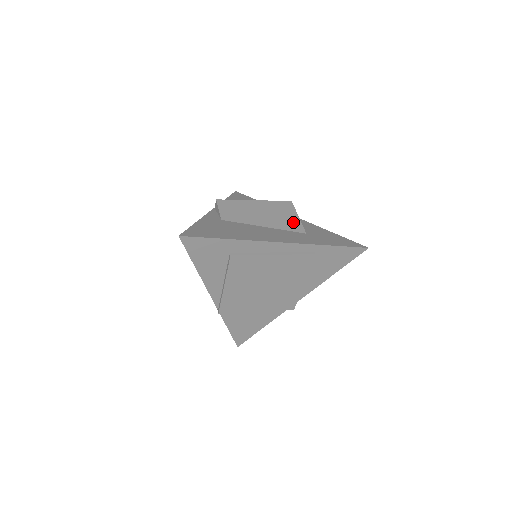
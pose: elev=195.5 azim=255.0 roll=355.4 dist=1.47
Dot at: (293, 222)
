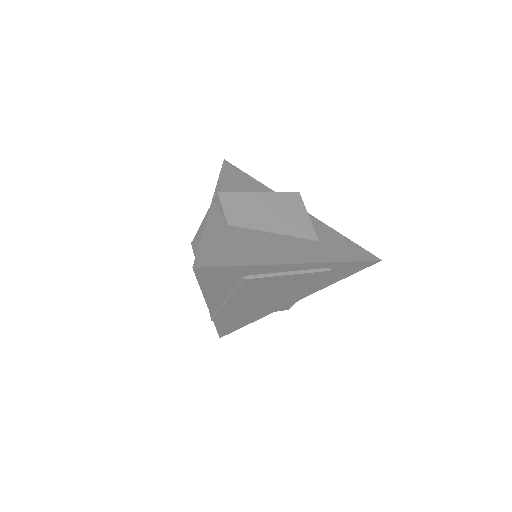
Dot at: (304, 225)
